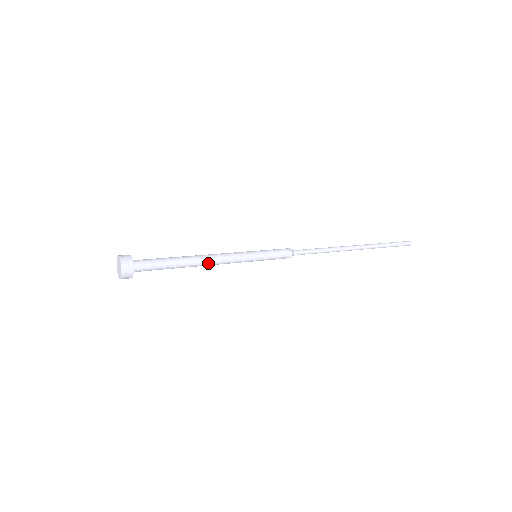
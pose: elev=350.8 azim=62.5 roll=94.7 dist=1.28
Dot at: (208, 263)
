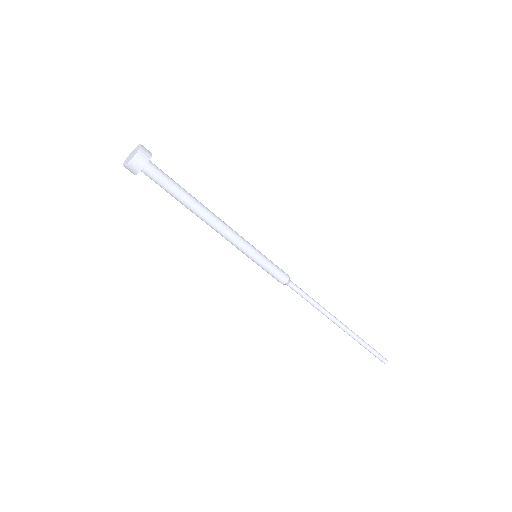
Dot at: (216, 217)
